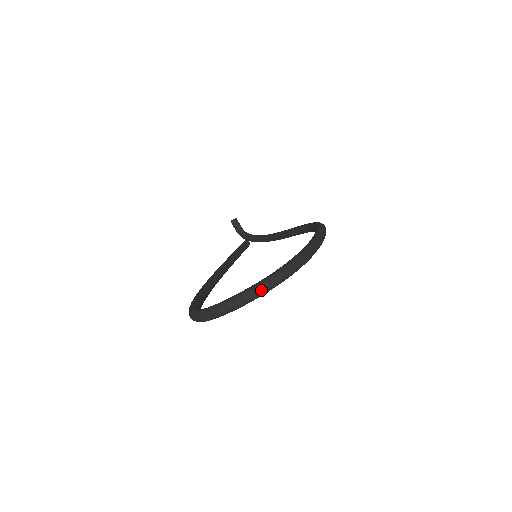
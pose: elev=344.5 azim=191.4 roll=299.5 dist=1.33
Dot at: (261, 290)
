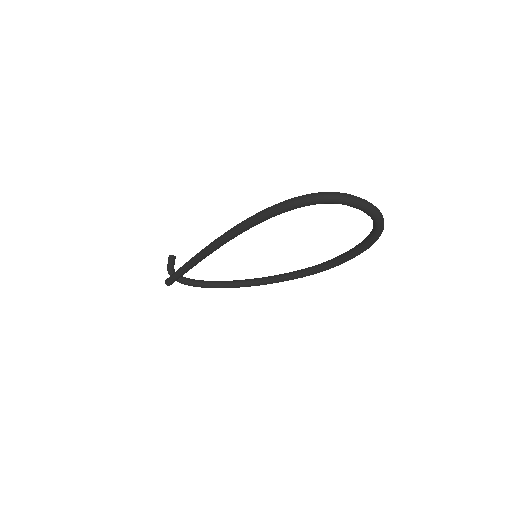
Dot at: (380, 213)
